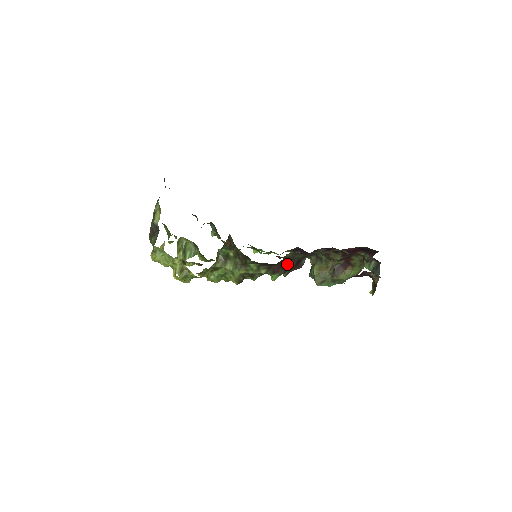
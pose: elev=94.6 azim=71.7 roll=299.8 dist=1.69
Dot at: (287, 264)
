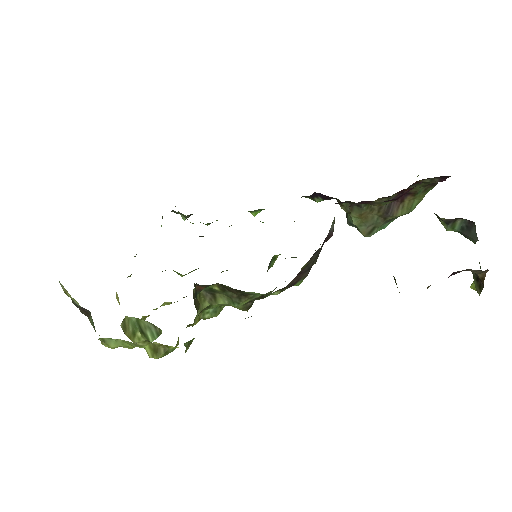
Dot at: occluded
